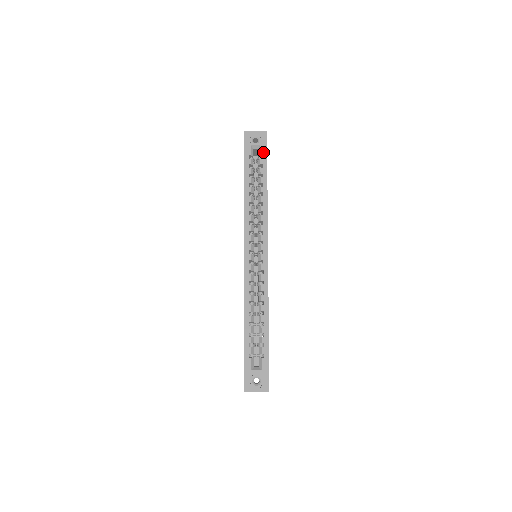
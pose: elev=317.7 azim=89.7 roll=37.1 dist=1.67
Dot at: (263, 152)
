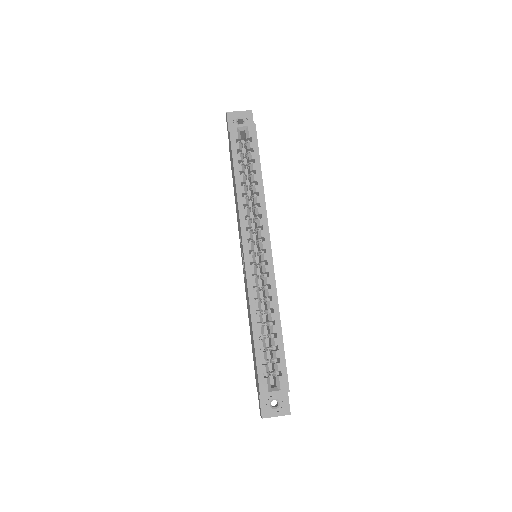
Dot at: (252, 134)
